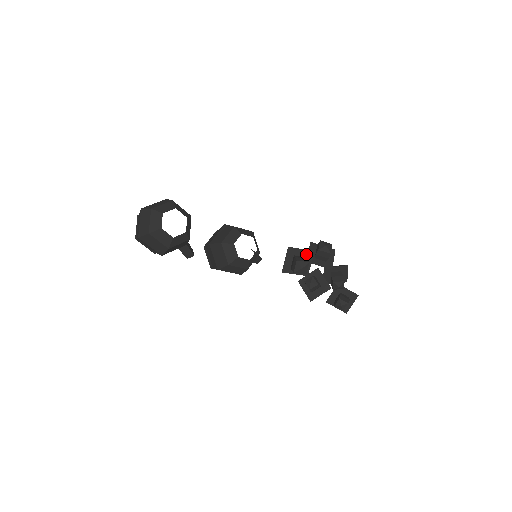
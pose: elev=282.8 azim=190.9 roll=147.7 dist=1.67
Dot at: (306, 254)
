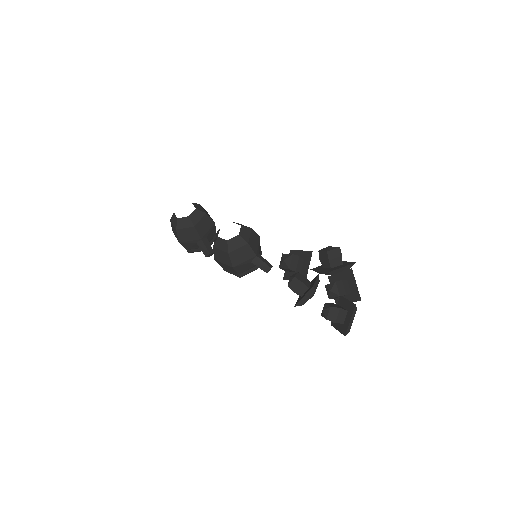
Dot at: (305, 256)
